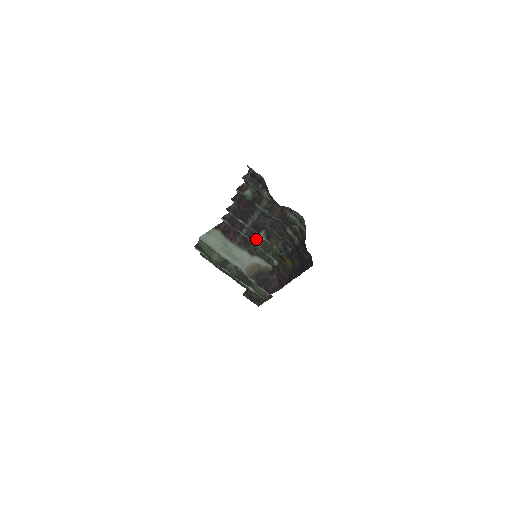
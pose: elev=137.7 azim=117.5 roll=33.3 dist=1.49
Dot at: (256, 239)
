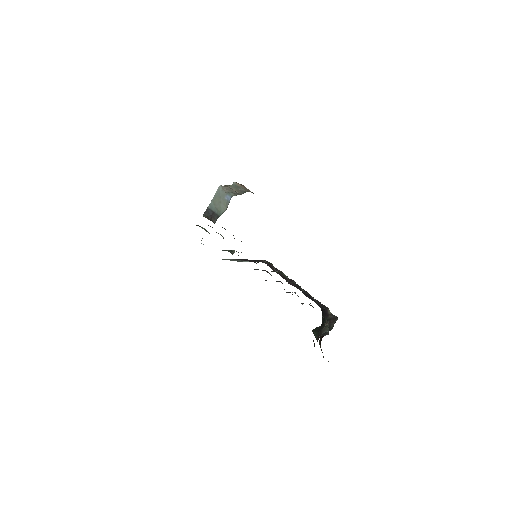
Dot at: (272, 271)
